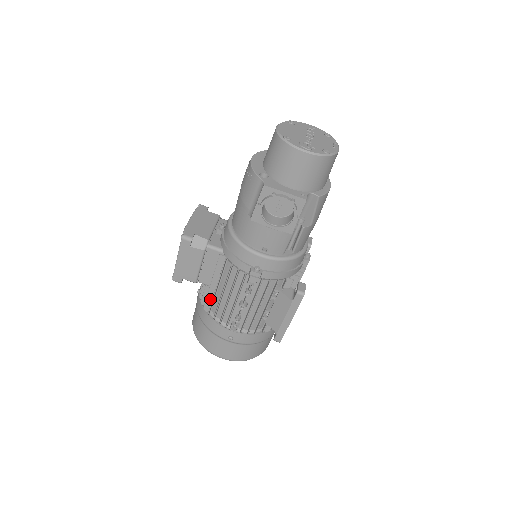
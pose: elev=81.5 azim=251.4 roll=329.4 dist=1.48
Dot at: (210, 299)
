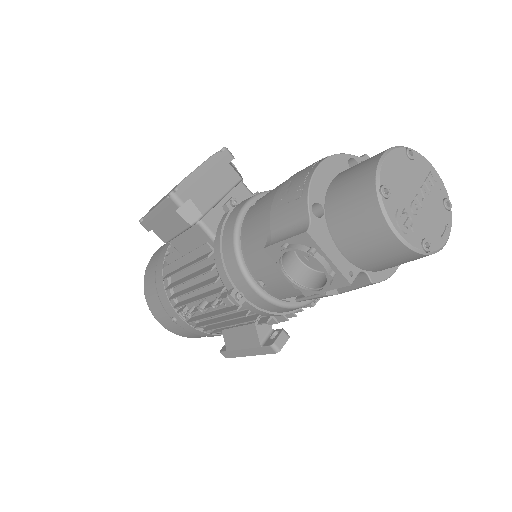
Dot at: (174, 267)
